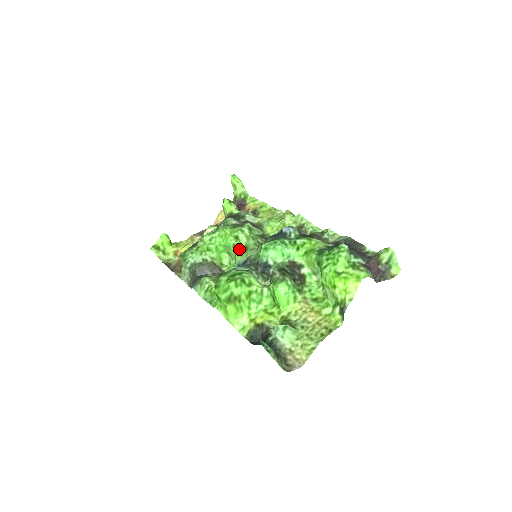
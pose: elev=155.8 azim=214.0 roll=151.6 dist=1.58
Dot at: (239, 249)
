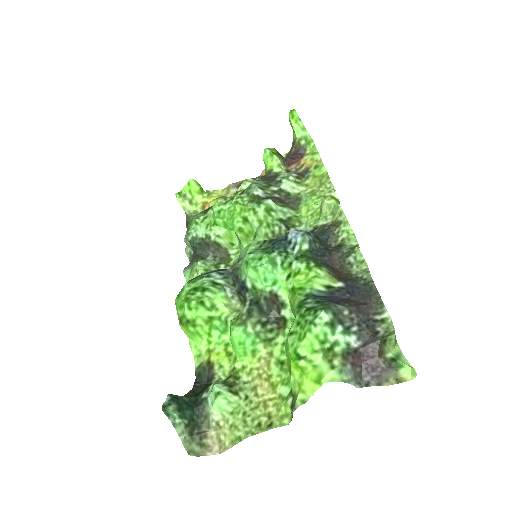
Dot at: (249, 234)
